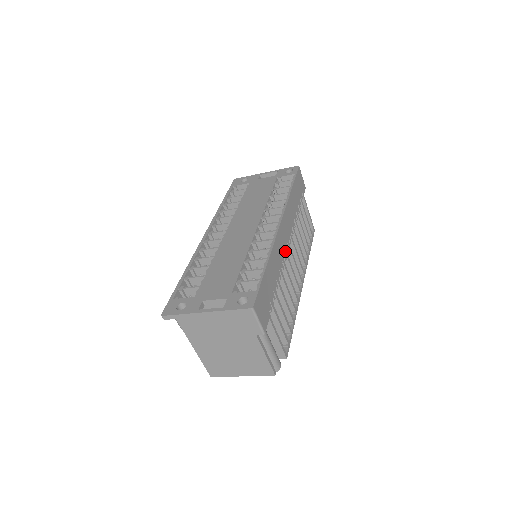
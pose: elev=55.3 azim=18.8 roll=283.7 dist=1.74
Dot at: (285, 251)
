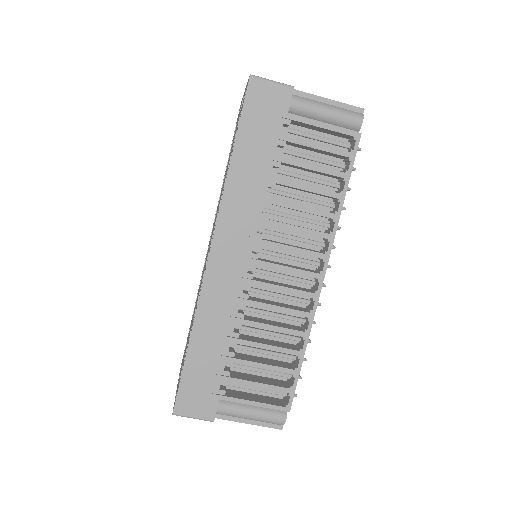
Dot at: (240, 281)
